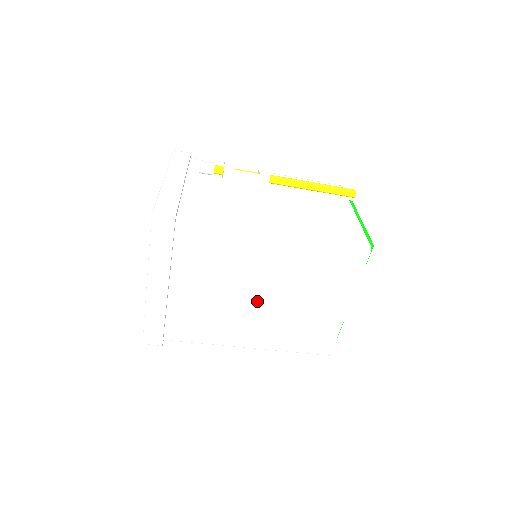
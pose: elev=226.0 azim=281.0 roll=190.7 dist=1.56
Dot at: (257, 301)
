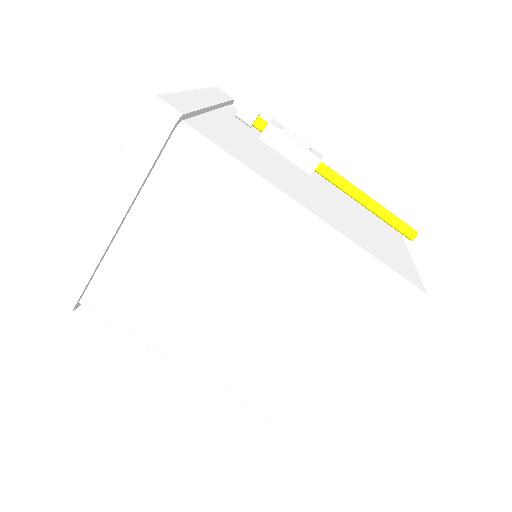
Dot at: (234, 304)
